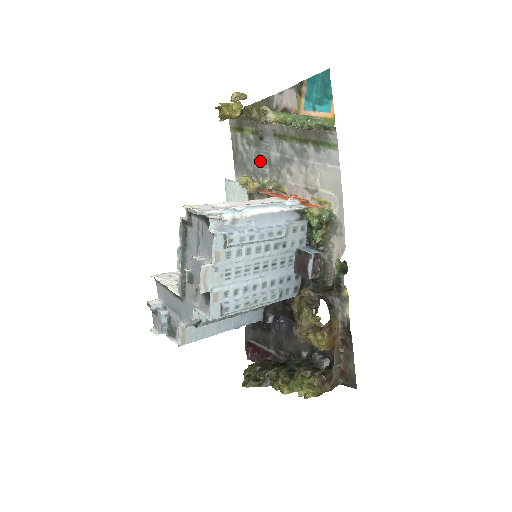
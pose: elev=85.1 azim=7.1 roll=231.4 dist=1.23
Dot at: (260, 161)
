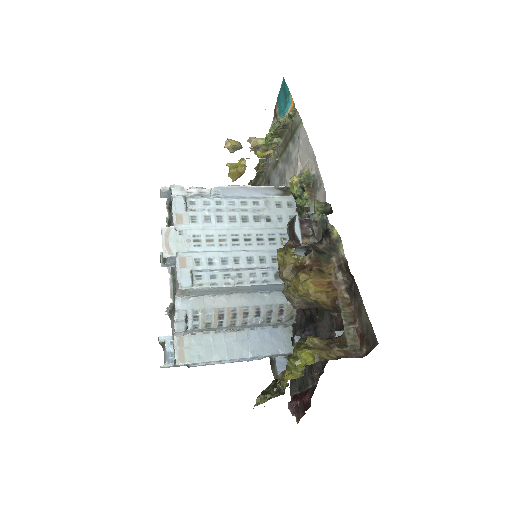
Dot at: occluded
